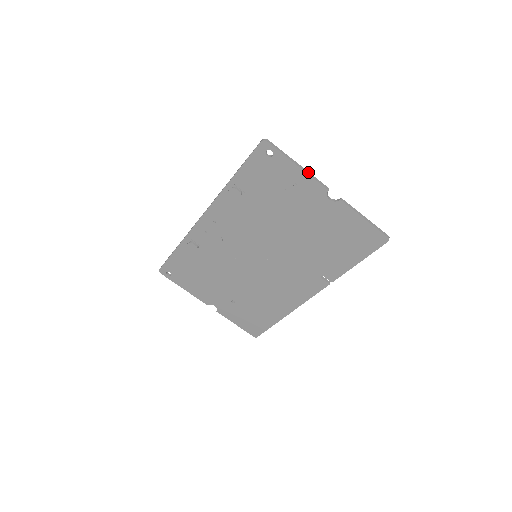
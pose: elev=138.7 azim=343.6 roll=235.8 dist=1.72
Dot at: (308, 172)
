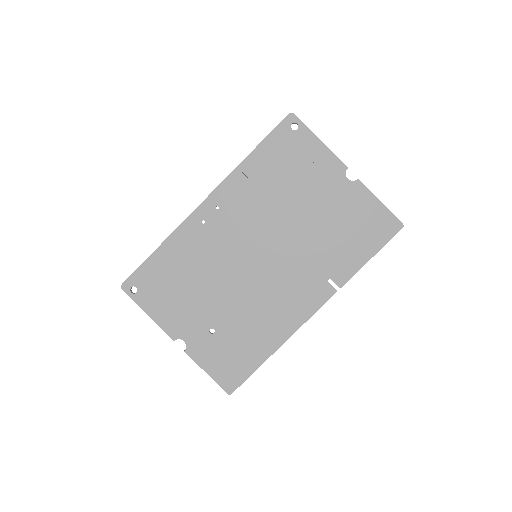
Dot at: (329, 149)
